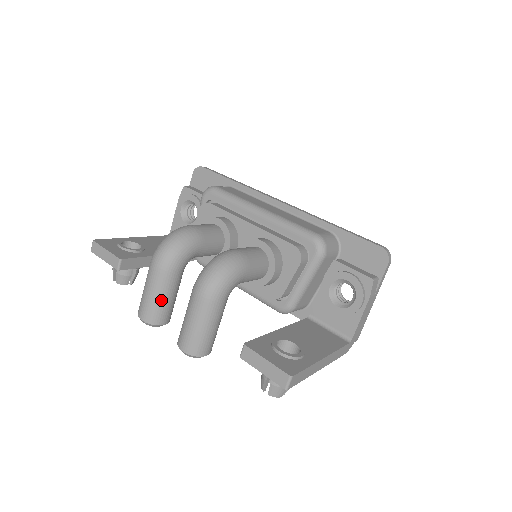
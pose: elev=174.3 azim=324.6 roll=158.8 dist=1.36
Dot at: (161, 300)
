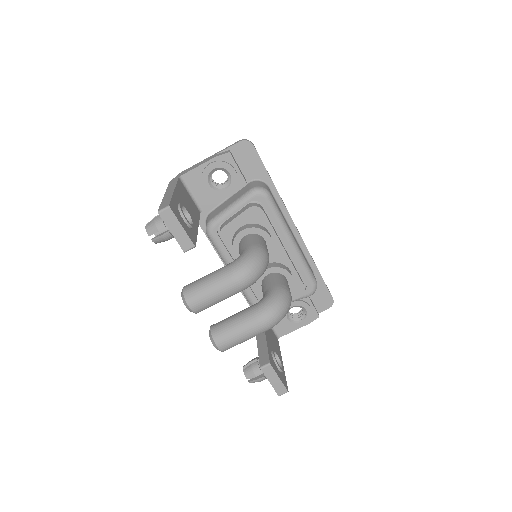
Dot at: (218, 302)
